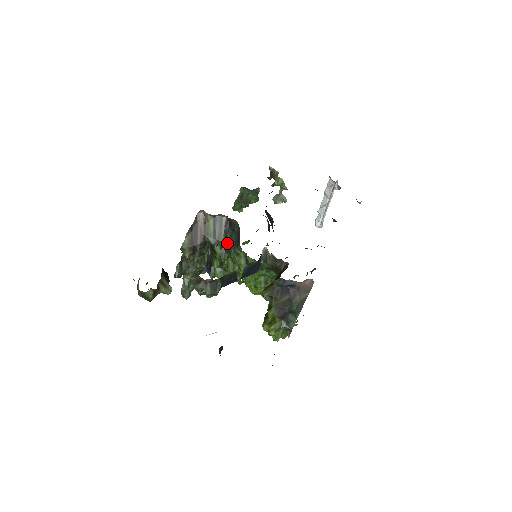
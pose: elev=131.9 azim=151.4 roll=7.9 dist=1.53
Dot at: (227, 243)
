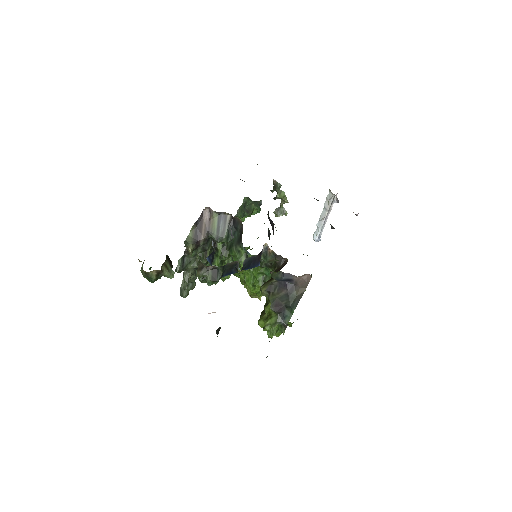
Dot at: (229, 241)
